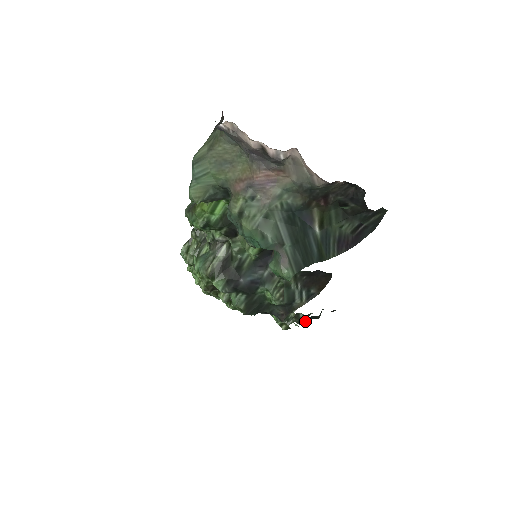
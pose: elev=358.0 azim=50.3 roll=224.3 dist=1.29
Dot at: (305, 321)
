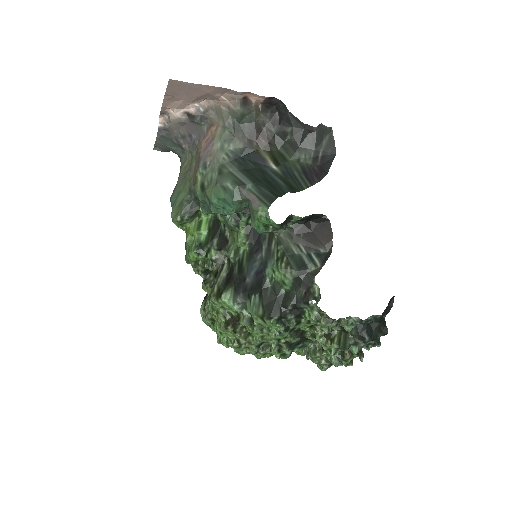
Dot at: (365, 332)
